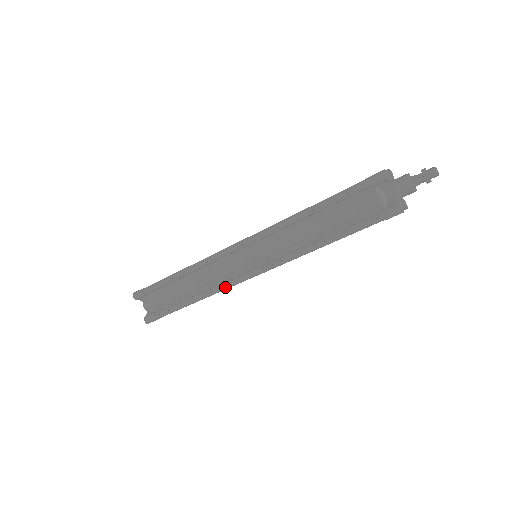
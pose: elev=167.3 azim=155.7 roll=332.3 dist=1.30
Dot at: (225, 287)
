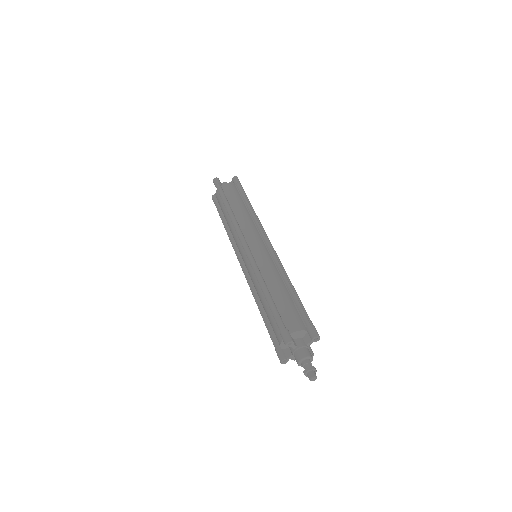
Dot at: (233, 247)
